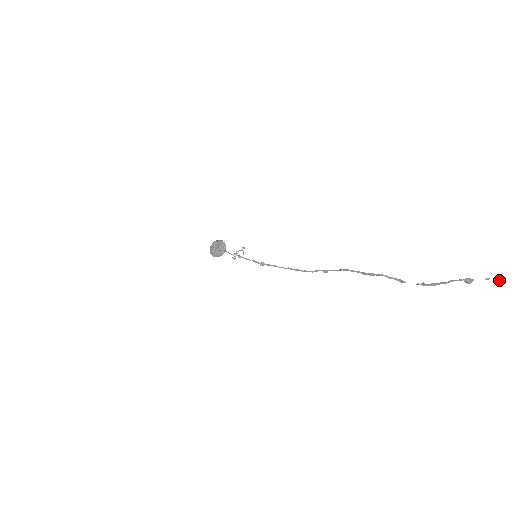
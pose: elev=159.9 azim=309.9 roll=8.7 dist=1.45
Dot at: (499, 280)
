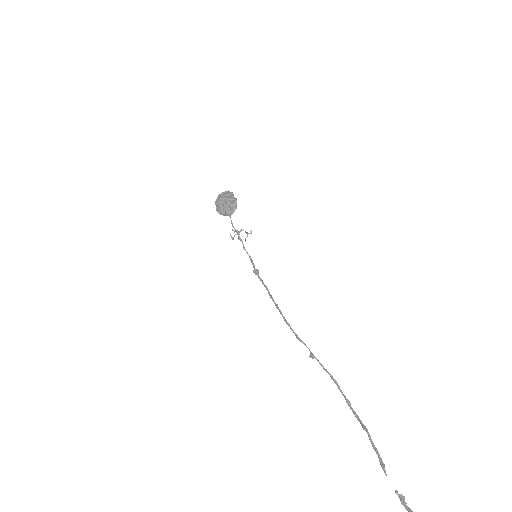
Dot at: out of frame
